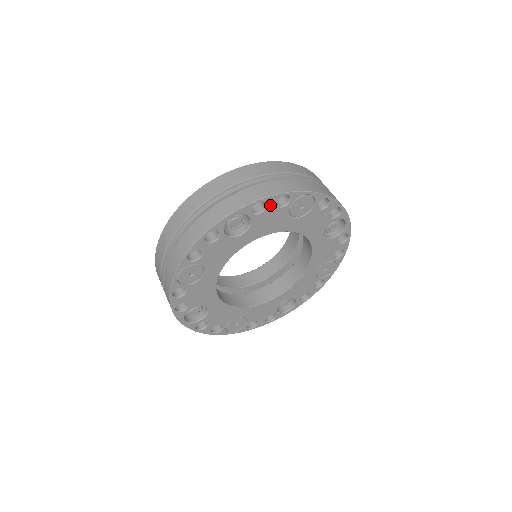
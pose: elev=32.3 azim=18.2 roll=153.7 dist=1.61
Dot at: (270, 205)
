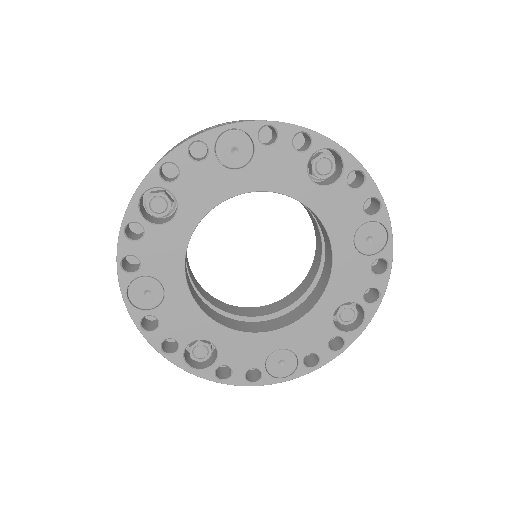
Dot at: (183, 163)
